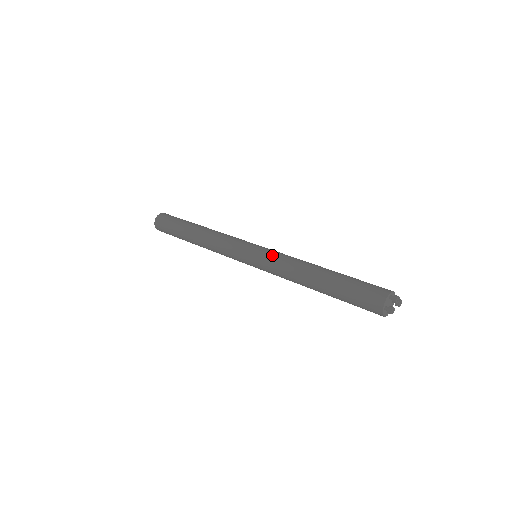
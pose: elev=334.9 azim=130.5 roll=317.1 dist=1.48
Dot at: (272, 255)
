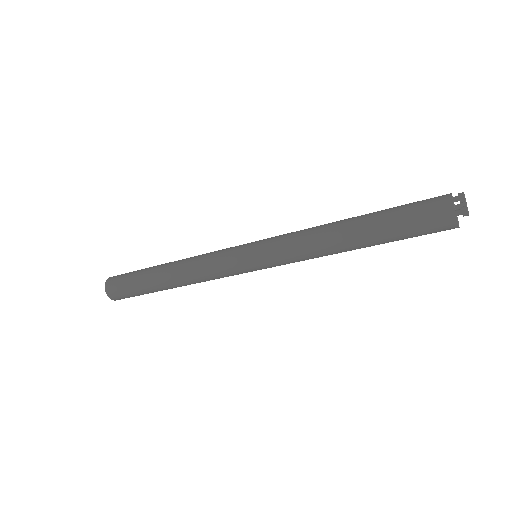
Dot at: (278, 238)
